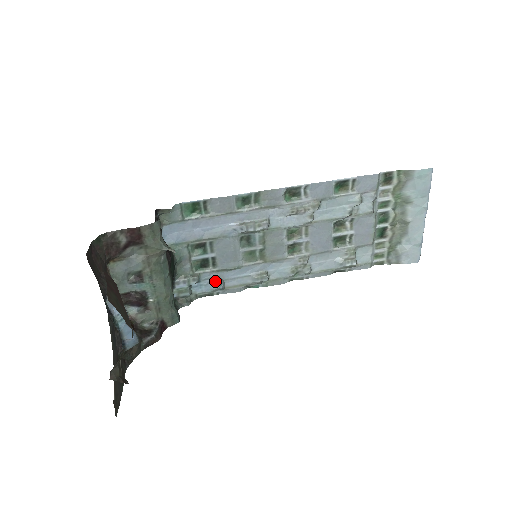
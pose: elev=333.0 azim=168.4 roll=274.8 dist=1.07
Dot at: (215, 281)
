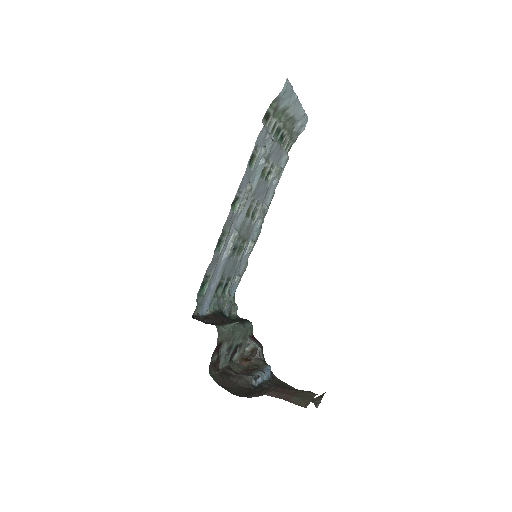
Dot at: (236, 282)
